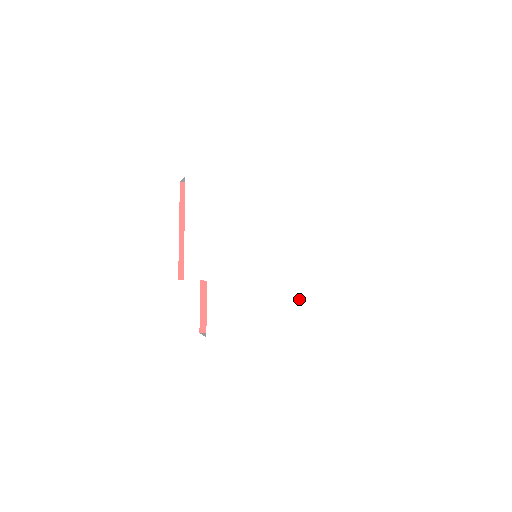
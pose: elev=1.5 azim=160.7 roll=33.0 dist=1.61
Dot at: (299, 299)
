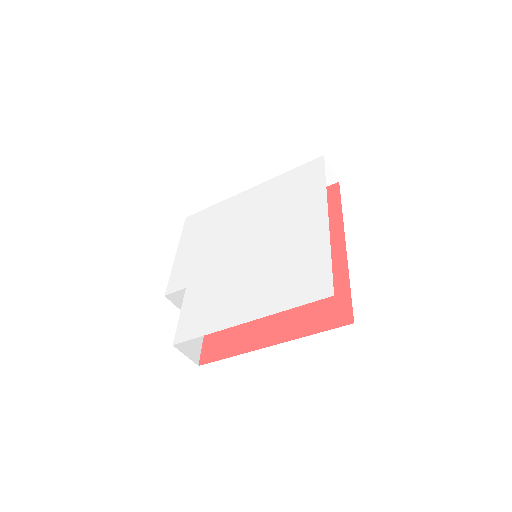
Dot at: (292, 268)
